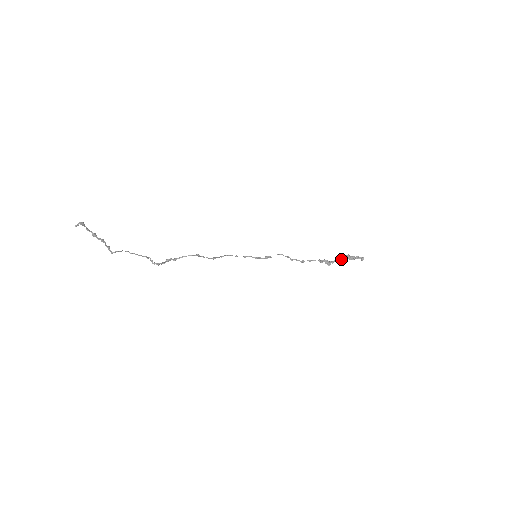
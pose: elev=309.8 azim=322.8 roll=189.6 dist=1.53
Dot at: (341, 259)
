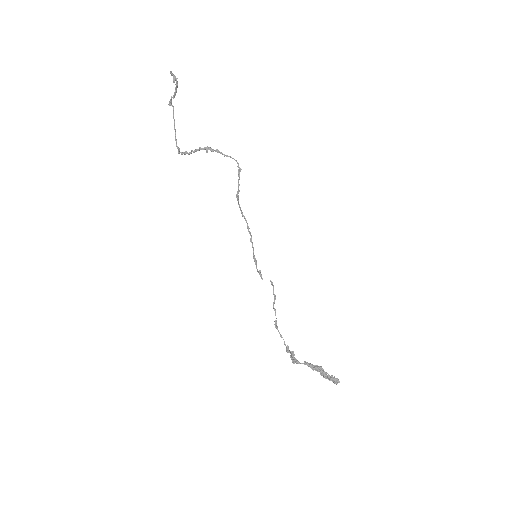
Dot at: (312, 365)
